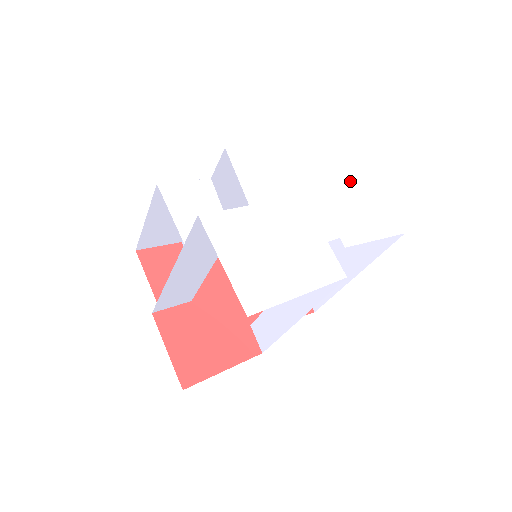
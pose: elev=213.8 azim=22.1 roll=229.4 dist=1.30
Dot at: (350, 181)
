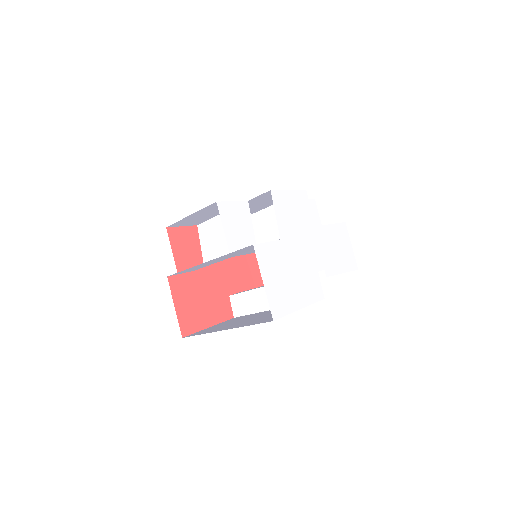
Dot at: (336, 225)
